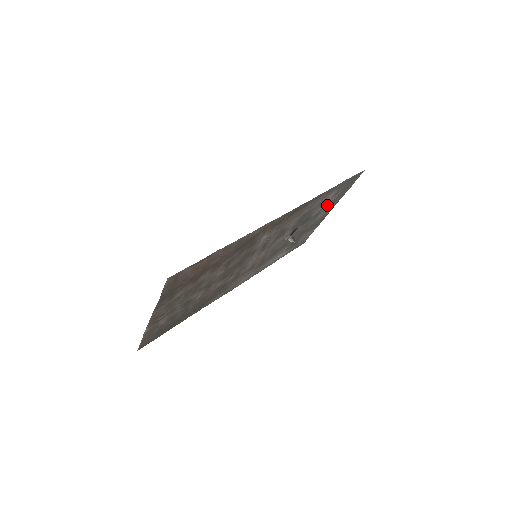
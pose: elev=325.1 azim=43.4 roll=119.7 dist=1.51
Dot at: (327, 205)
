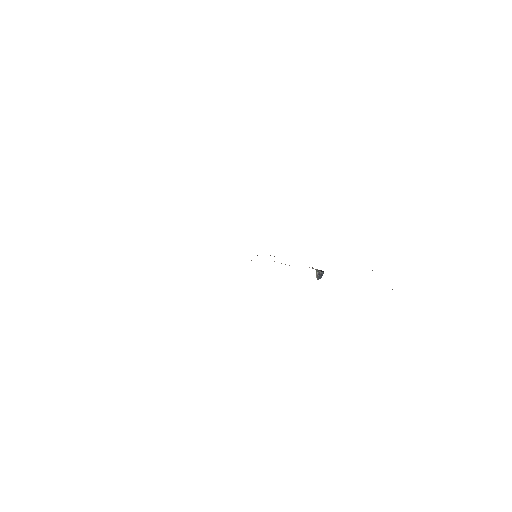
Dot at: occluded
